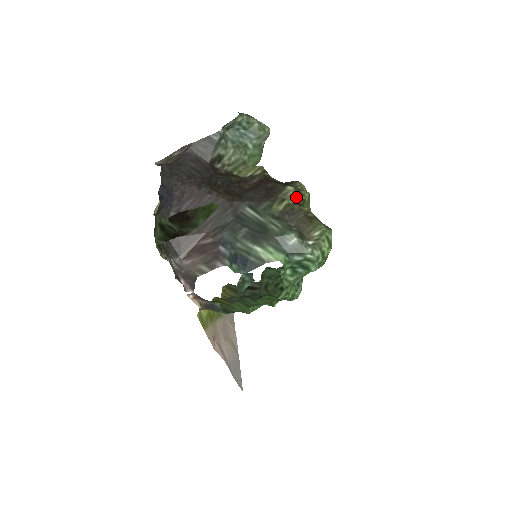
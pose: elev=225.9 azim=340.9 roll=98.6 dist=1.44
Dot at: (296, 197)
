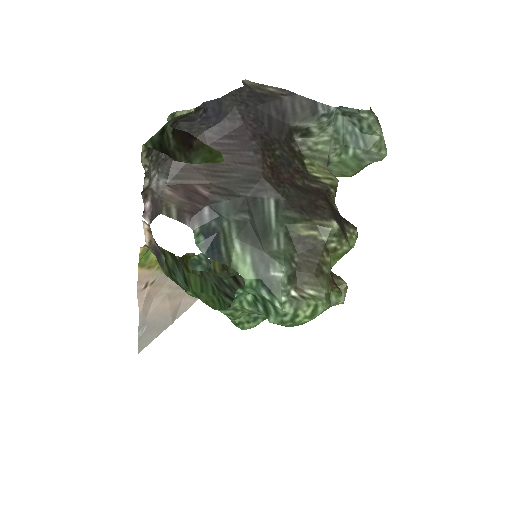
Dot at: (331, 238)
